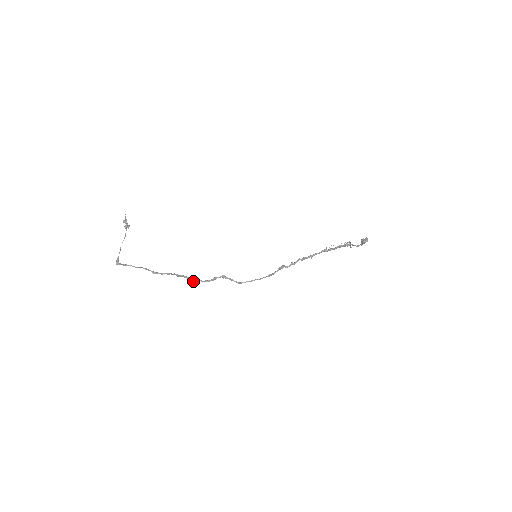
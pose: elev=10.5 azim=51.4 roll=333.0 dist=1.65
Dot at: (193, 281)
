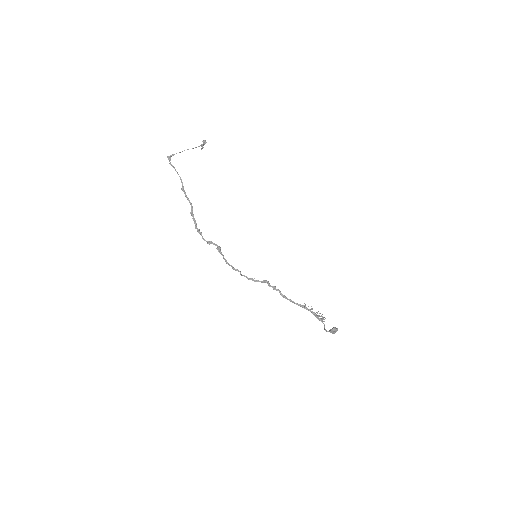
Dot at: (196, 228)
